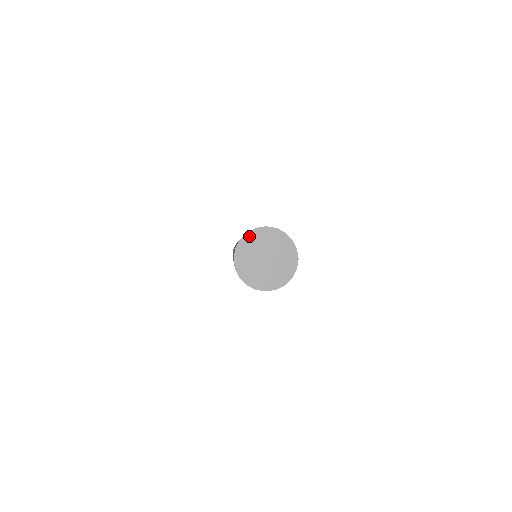
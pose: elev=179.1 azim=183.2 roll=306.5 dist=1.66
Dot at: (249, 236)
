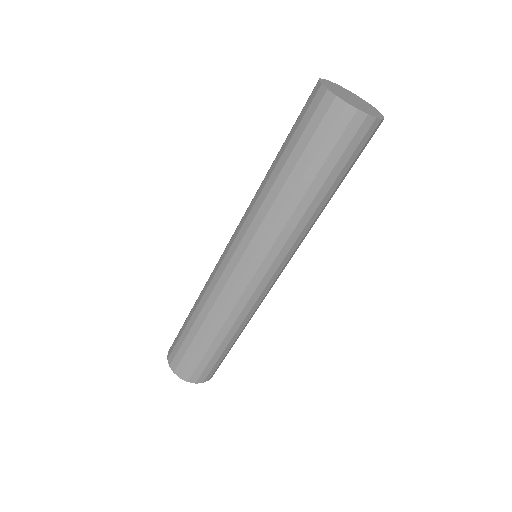
Dot at: (326, 81)
